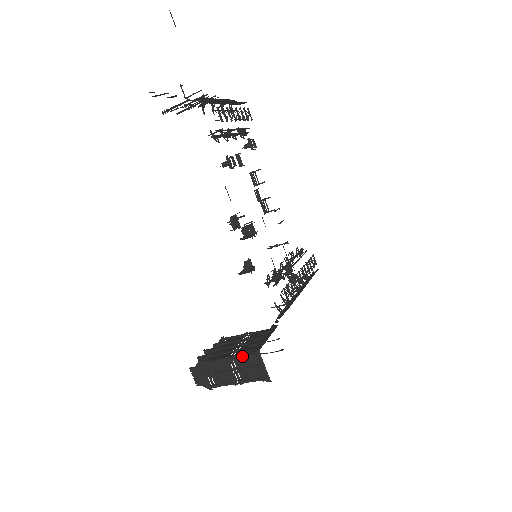
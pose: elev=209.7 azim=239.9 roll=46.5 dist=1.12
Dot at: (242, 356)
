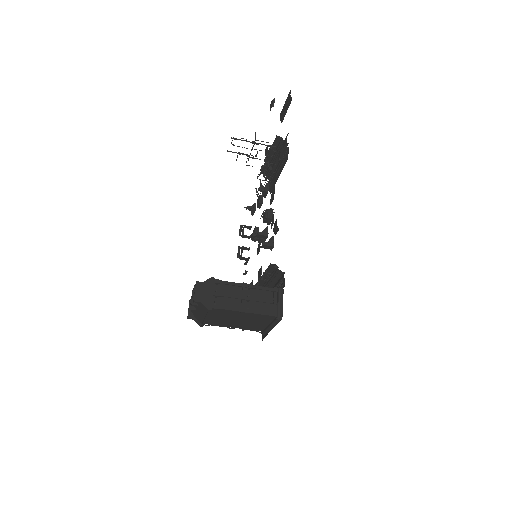
Dot at: (262, 287)
